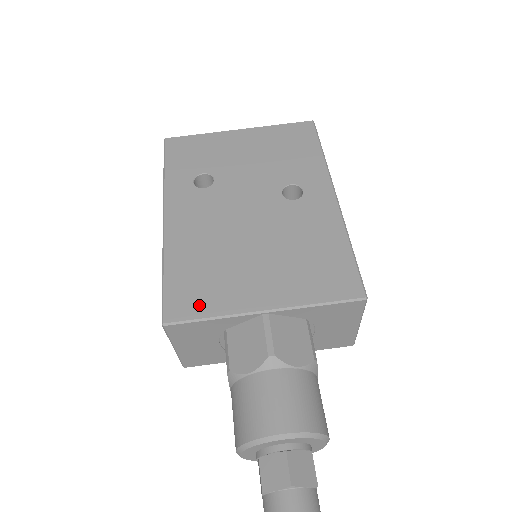
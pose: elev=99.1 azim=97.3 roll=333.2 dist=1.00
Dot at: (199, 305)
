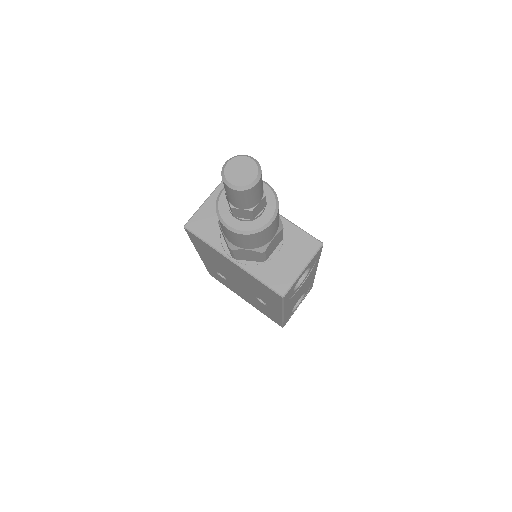
Dot at: occluded
